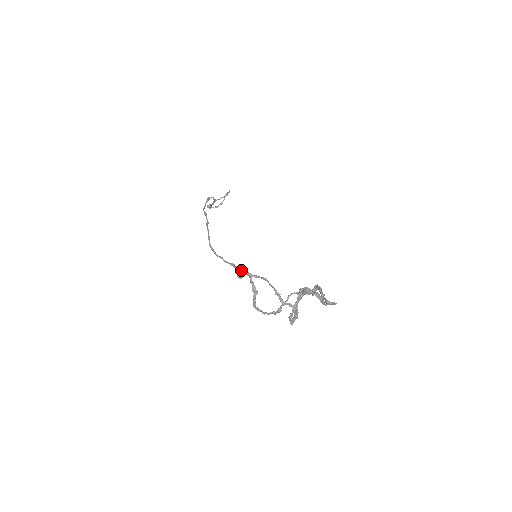
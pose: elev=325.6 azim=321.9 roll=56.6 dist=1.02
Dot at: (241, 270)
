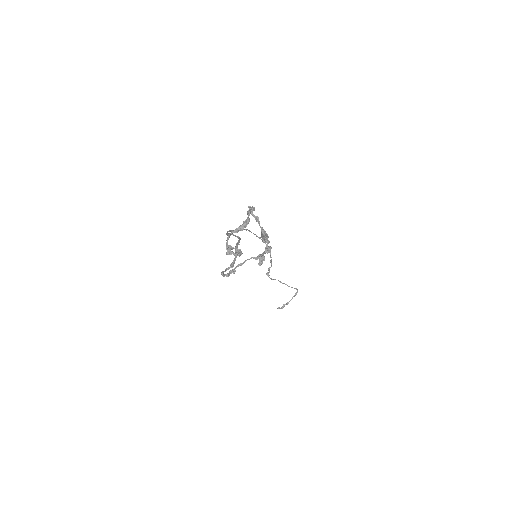
Dot at: occluded
